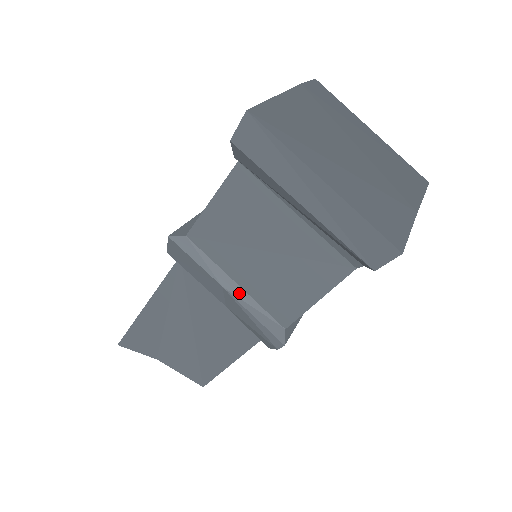
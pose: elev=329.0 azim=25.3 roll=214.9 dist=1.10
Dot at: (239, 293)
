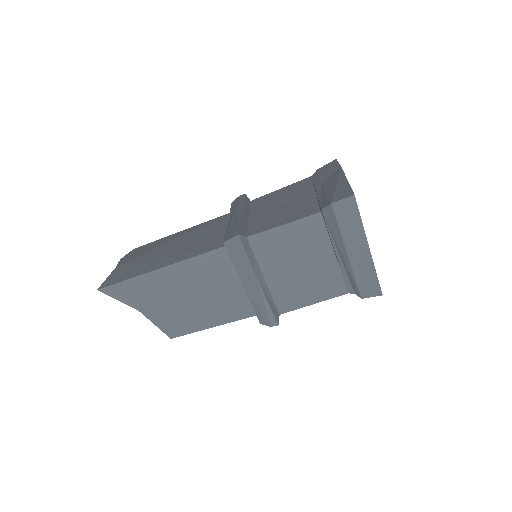
Dot at: (264, 285)
